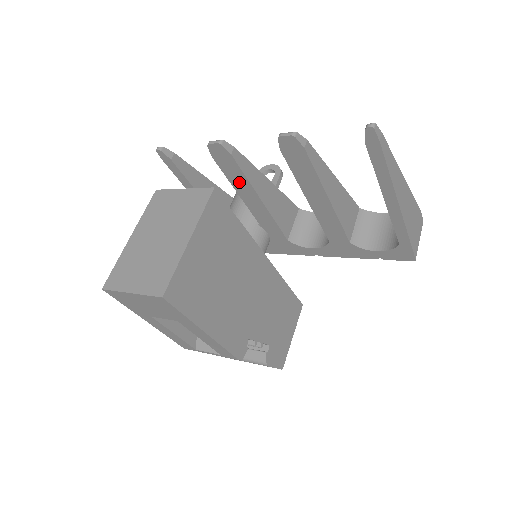
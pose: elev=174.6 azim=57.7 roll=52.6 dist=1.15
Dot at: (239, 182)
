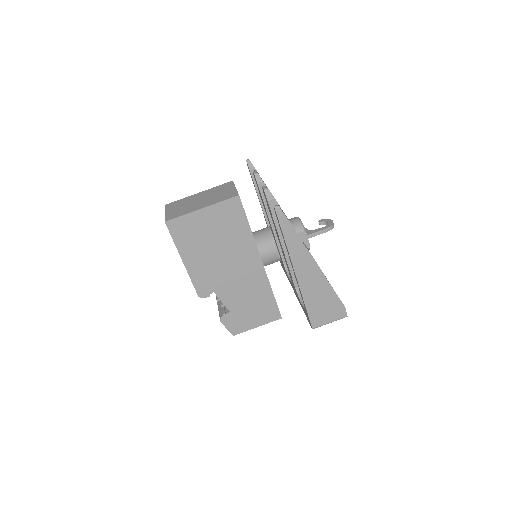
Dot at: occluded
